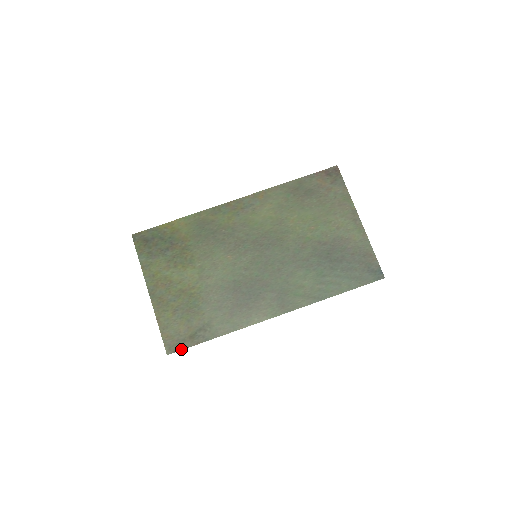
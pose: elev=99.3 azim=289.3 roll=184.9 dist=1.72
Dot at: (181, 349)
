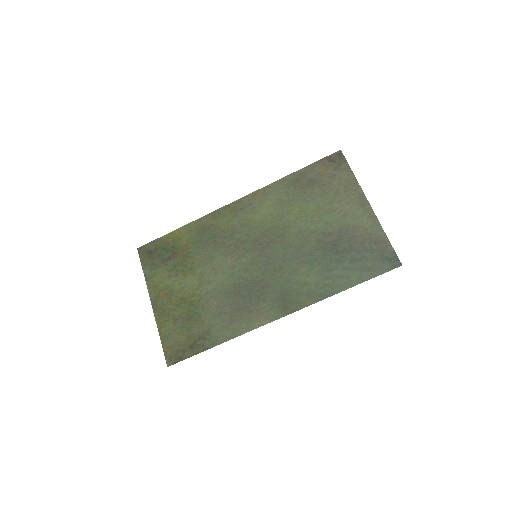
Dot at: (181, 360)
